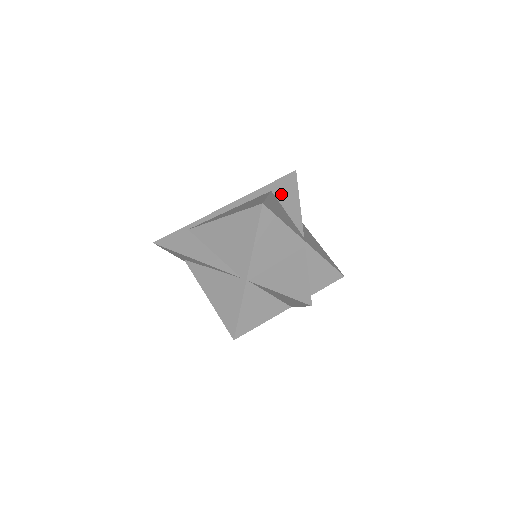
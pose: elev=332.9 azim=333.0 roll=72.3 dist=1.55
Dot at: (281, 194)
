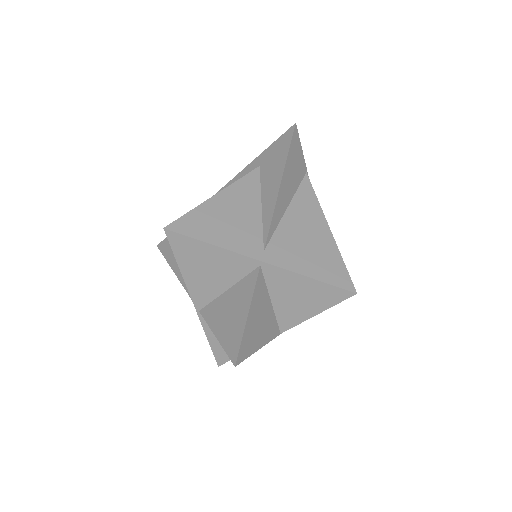
Dot at: (266, 171)
